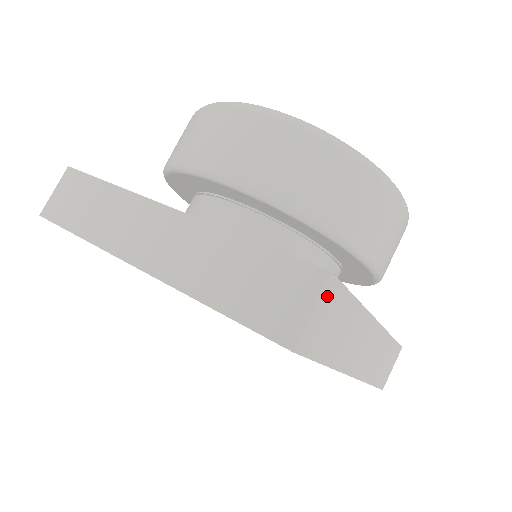
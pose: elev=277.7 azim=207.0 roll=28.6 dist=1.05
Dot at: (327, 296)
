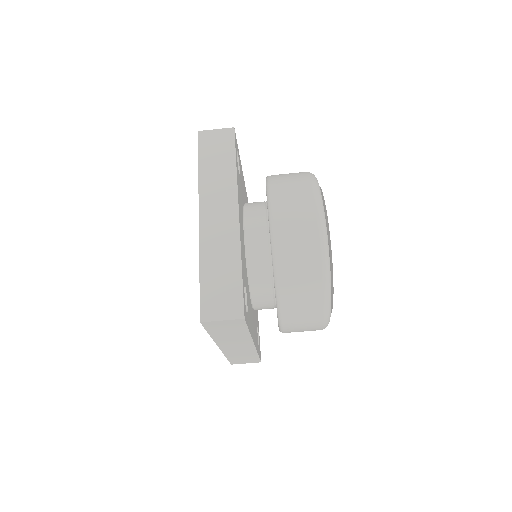
Dot at: (234, 322)
